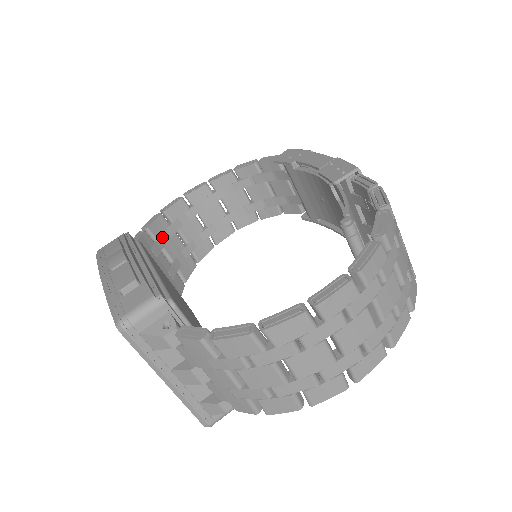
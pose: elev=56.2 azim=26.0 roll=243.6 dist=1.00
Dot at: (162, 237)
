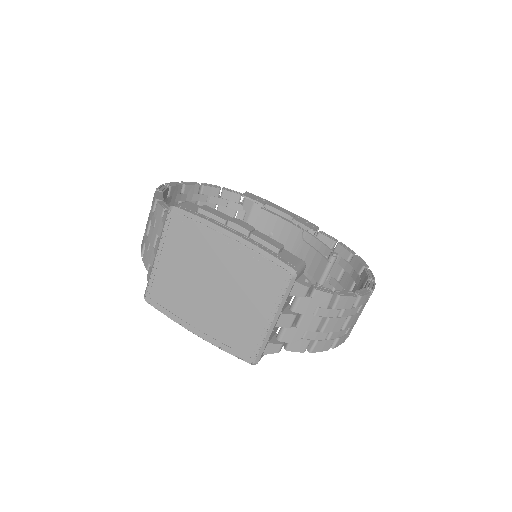
Dot at: occluded
